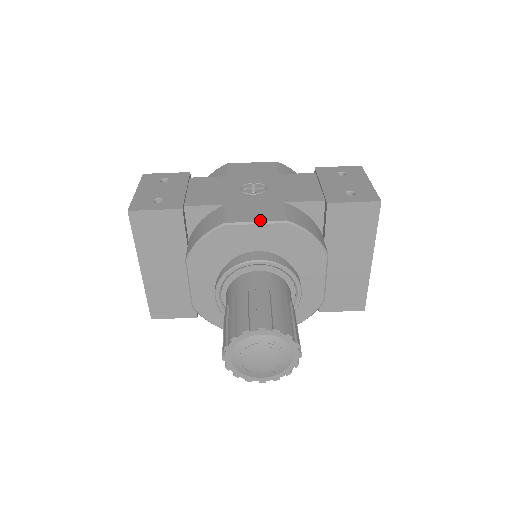
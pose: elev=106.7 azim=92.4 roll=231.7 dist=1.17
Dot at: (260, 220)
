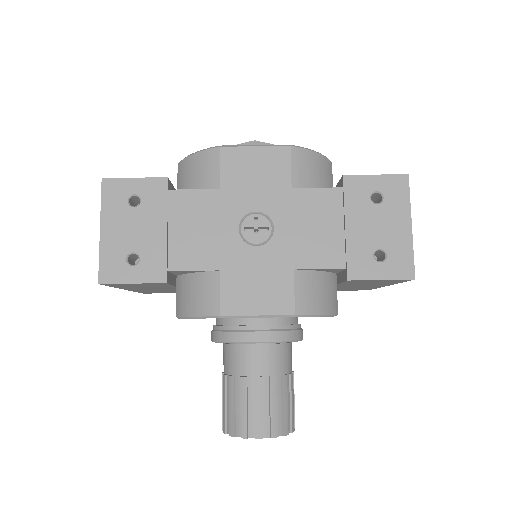
Dot at: (263, 313)
